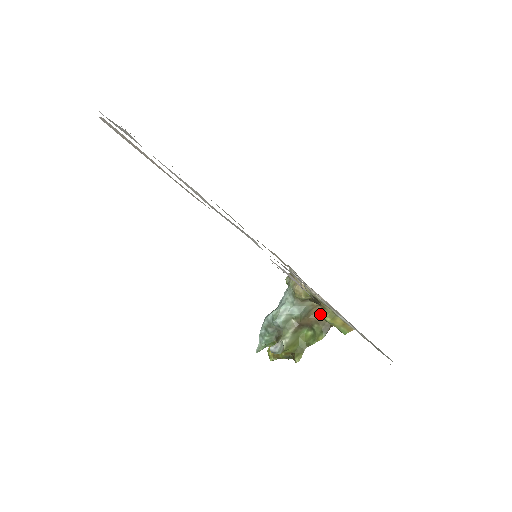
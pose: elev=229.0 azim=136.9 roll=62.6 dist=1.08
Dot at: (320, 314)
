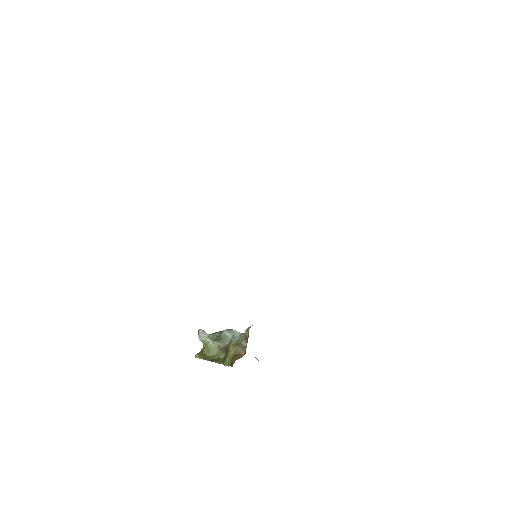
Dot at: (239, 356)
